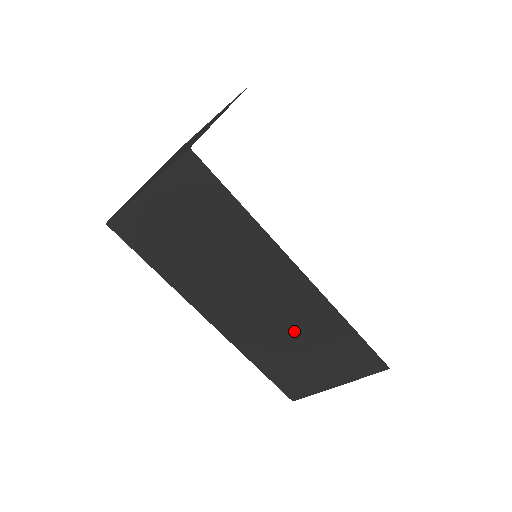
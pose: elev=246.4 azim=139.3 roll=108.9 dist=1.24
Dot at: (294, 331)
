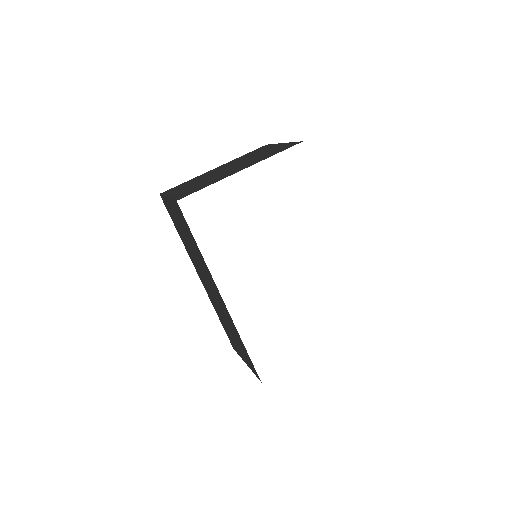
Dot at: occluded
